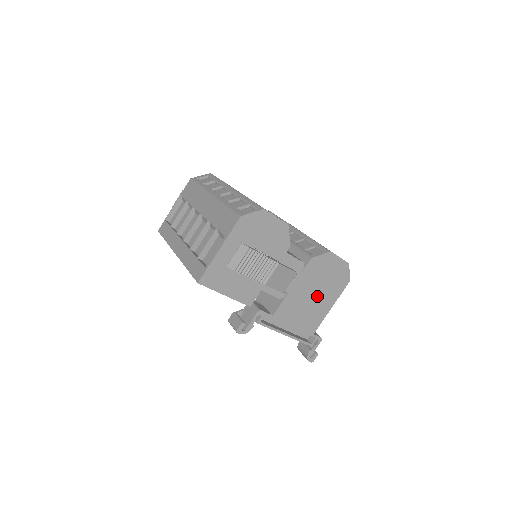
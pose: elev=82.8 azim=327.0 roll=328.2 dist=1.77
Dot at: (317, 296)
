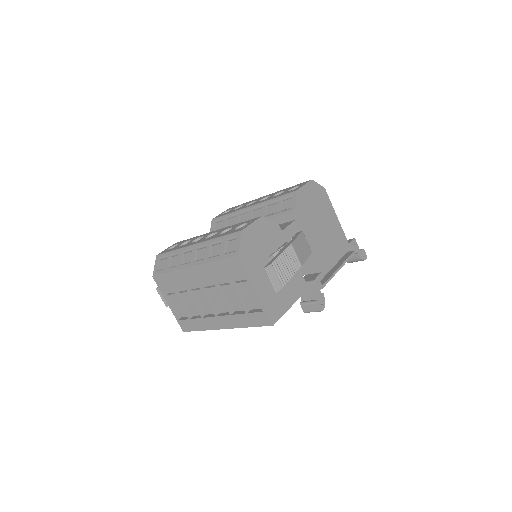
Dot at: (324, 224)
